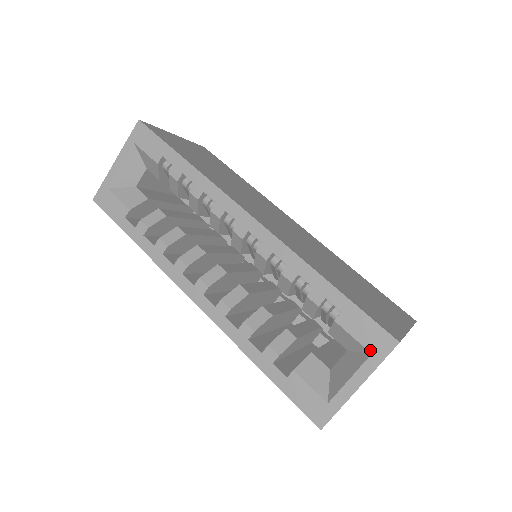
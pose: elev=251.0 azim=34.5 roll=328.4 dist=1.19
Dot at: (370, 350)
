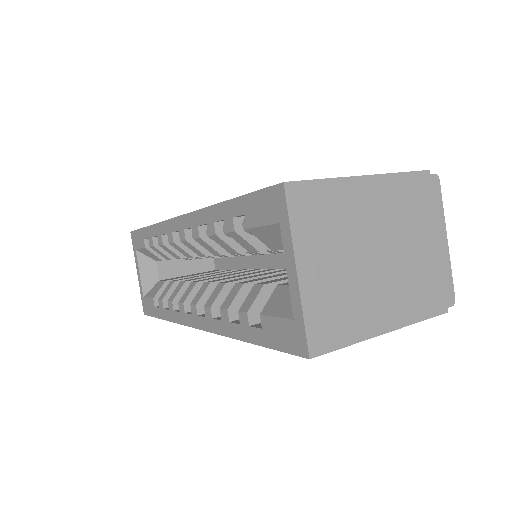
Dot at: (276, 221)
